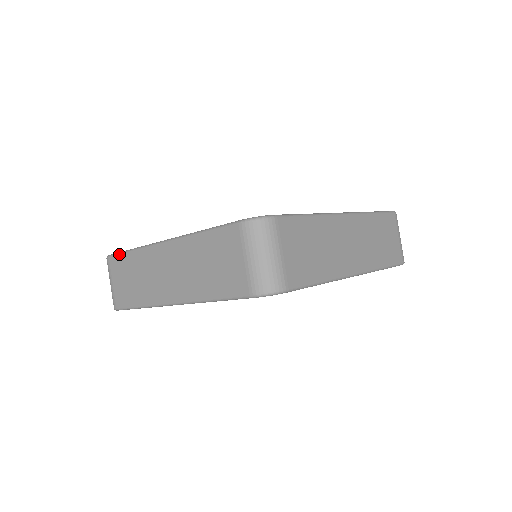
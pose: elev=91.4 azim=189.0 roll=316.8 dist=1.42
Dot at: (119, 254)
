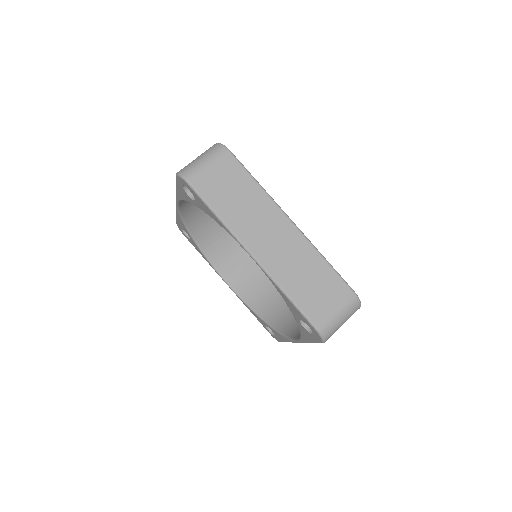
Dot at: occluded
